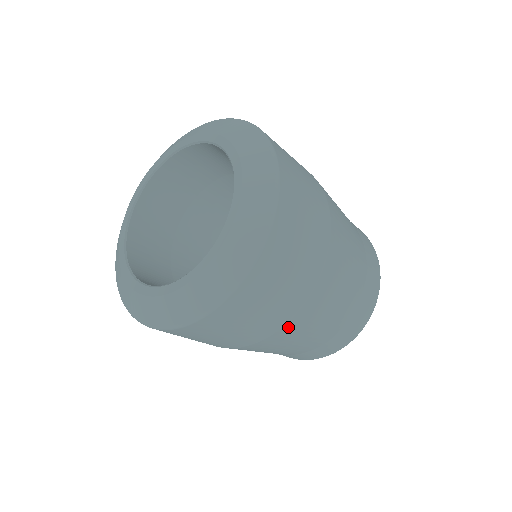
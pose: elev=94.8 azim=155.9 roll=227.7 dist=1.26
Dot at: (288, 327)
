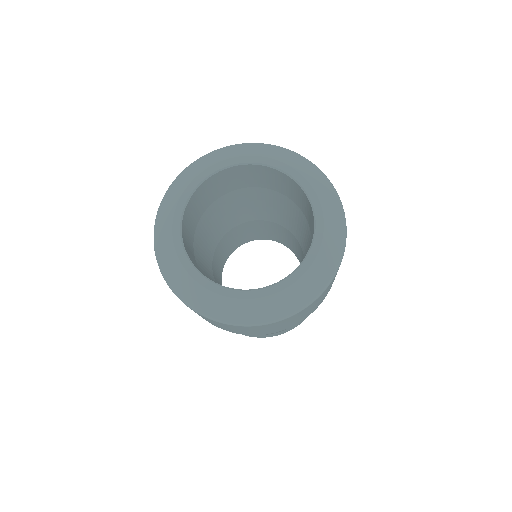
Dot at: occluded
